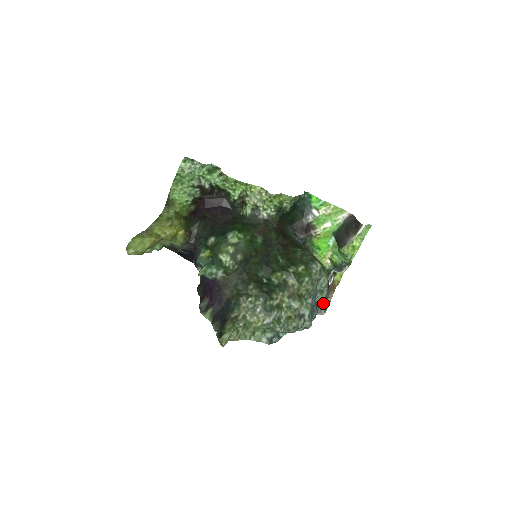
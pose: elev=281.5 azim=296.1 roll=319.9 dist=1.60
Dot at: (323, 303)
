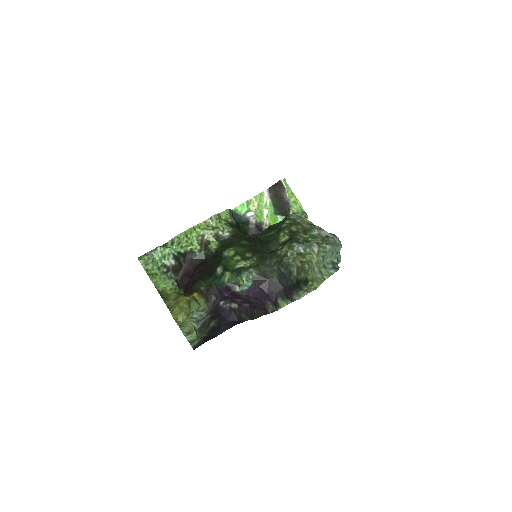
Dot at: occluded
